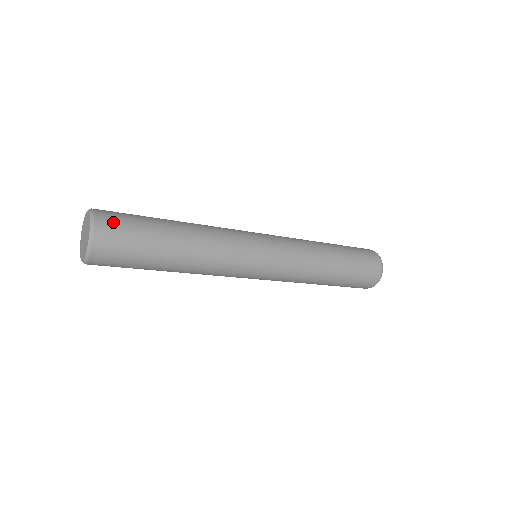
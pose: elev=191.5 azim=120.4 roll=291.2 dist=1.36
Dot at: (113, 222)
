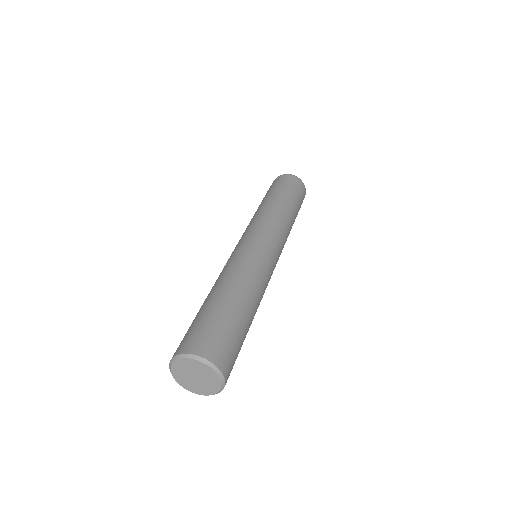
Dot at: (232, 365)
